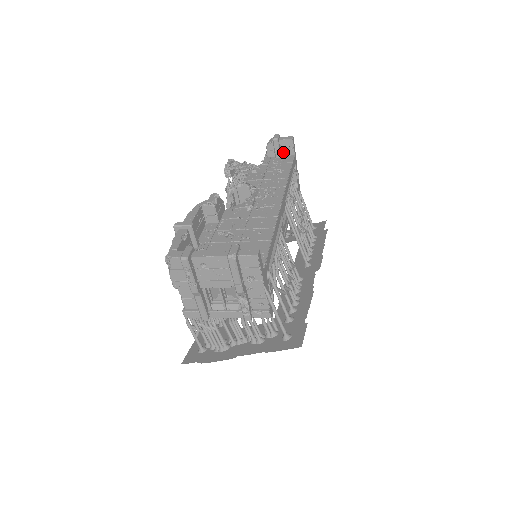
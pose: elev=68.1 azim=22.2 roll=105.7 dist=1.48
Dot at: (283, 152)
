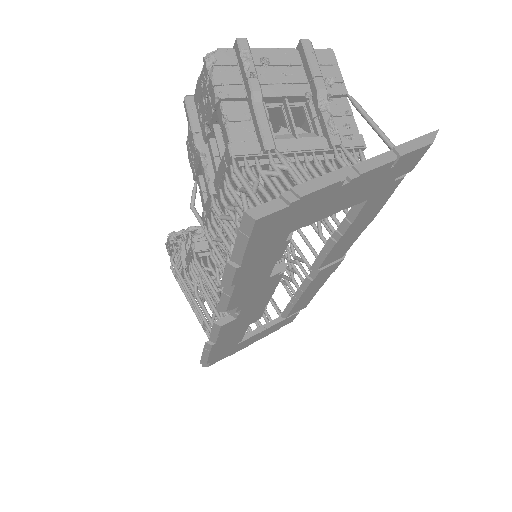
Dot at: occluded
